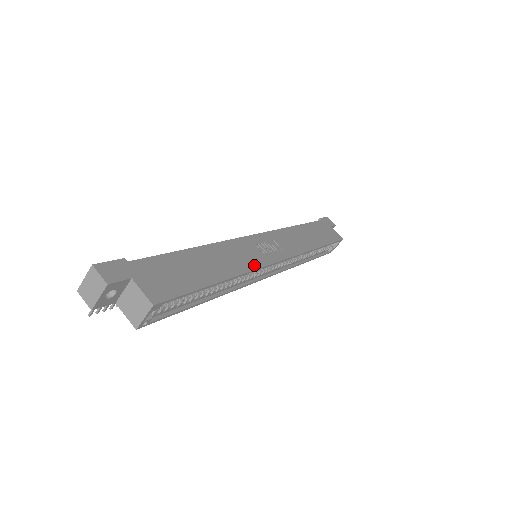
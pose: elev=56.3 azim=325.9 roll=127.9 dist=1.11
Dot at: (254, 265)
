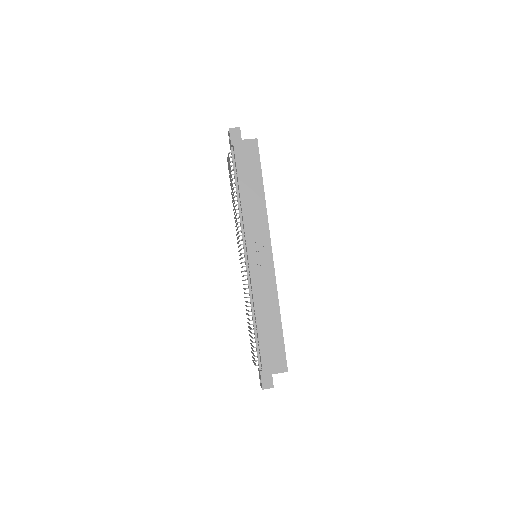
Dot at: (273, 284)
